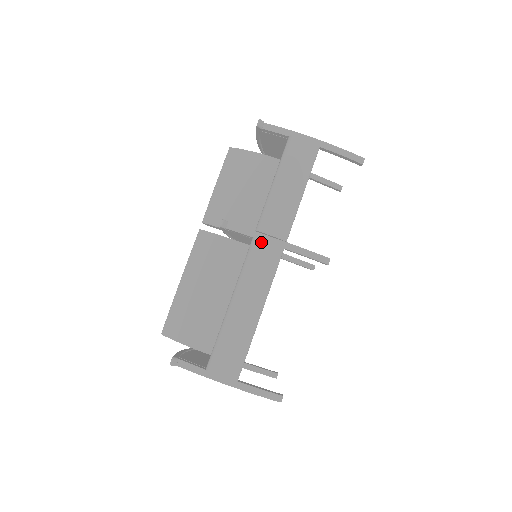
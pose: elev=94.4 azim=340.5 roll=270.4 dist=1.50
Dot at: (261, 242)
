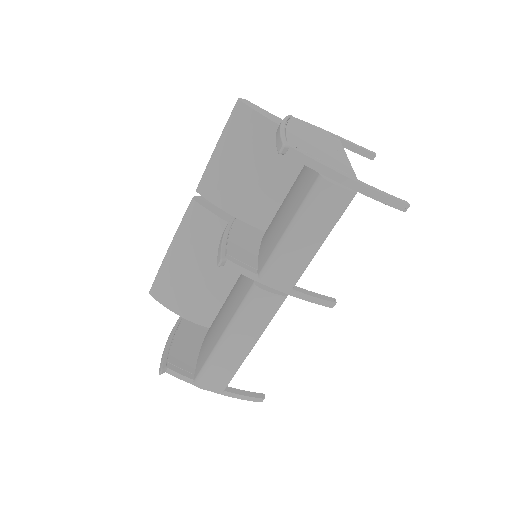
Dot at: (263, 292)
